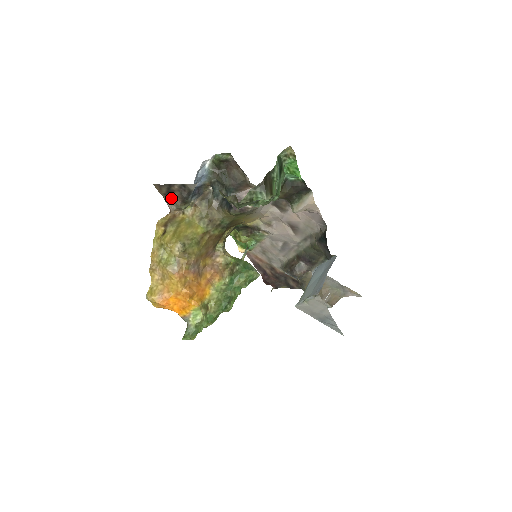
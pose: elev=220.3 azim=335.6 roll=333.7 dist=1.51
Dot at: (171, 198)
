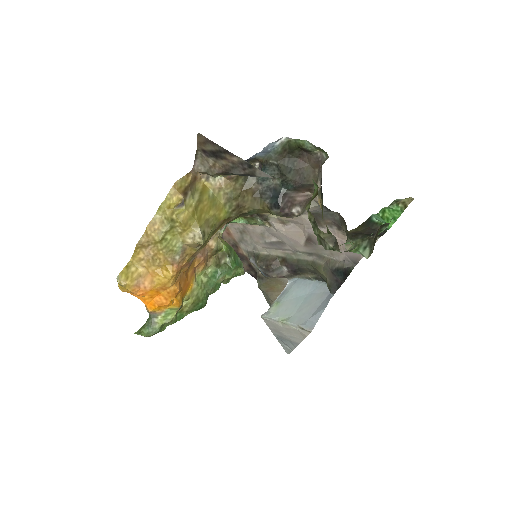
Dot at: (209, 159)
